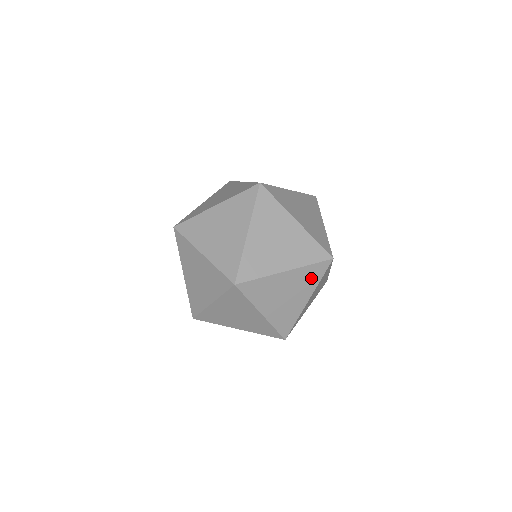
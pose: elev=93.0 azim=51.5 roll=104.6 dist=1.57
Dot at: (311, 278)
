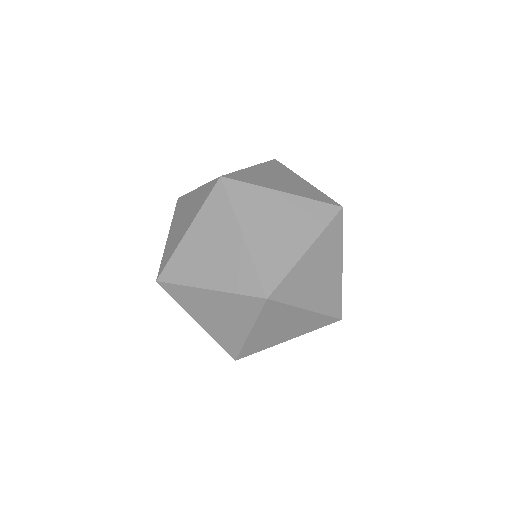
Dot at: (333, 241)
